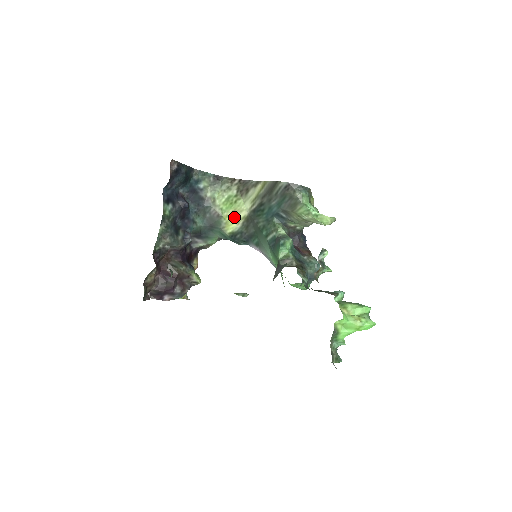
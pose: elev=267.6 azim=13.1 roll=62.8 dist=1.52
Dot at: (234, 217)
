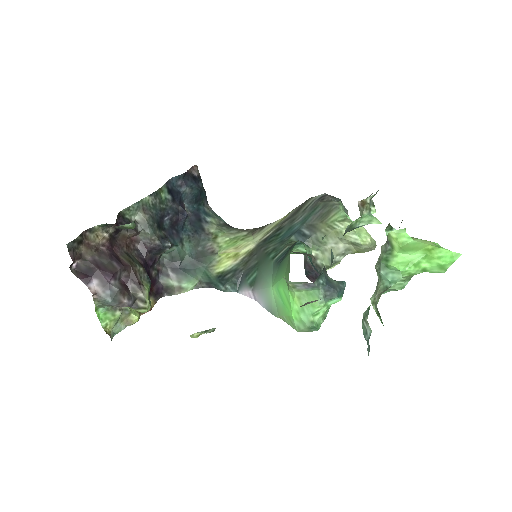
Dot at: (233, 253)
